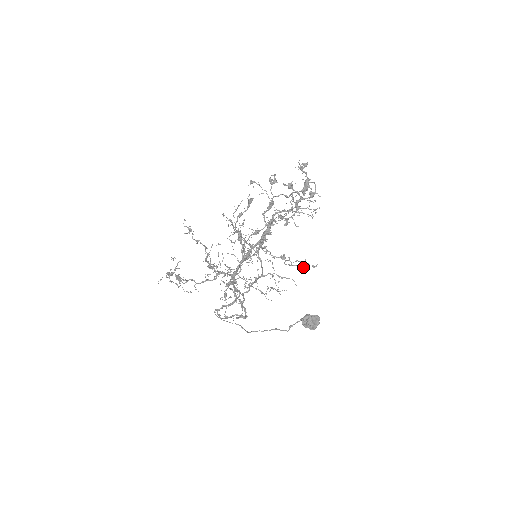
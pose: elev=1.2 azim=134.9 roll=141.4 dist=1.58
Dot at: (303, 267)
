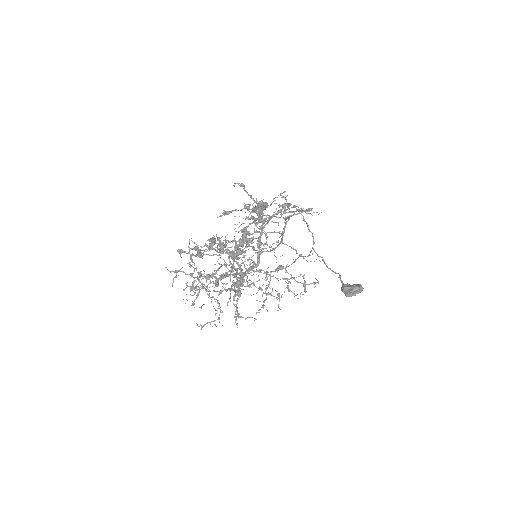
Dot at: (301, 292)
